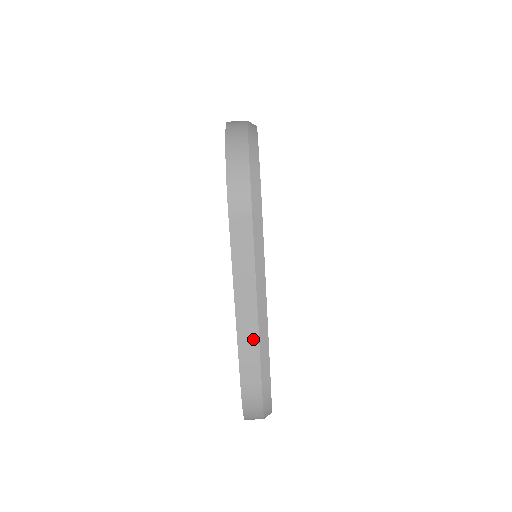
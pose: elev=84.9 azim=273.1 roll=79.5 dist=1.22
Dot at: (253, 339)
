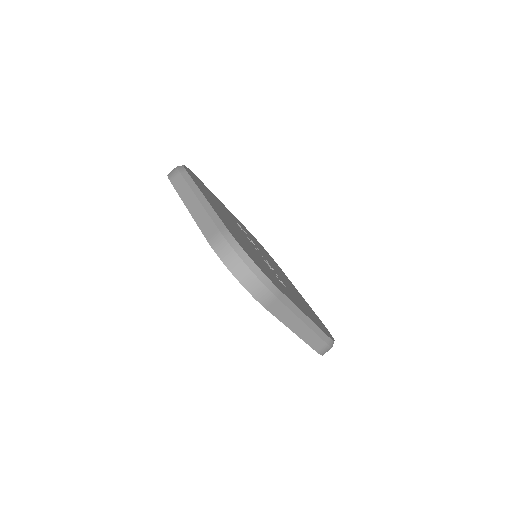
Dot at: (312, 335)
